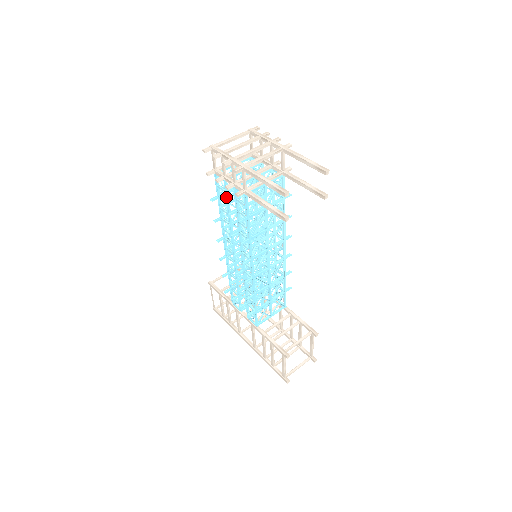
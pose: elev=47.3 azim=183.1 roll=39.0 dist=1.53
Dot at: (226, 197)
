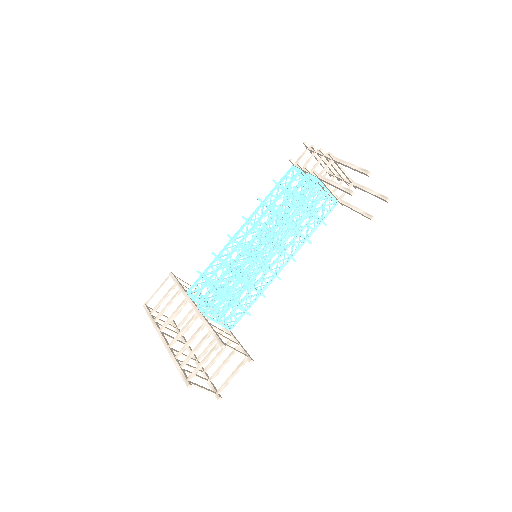
Dot at: (288, 184)
